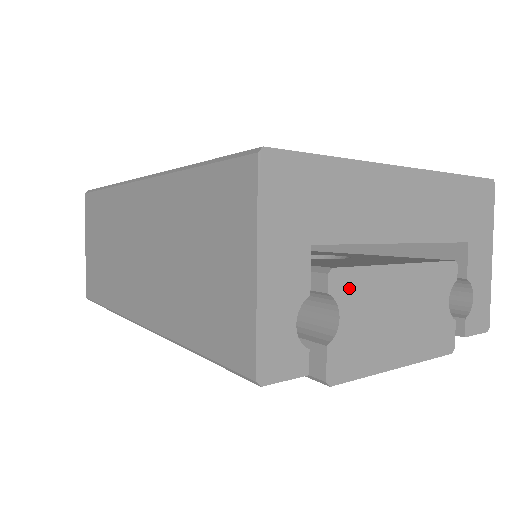
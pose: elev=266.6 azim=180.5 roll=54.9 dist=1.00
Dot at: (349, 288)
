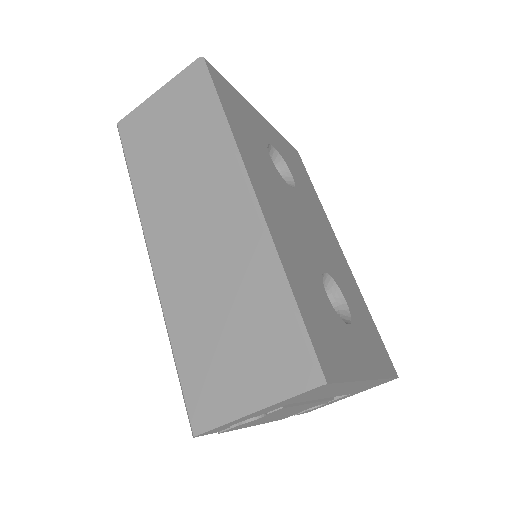
Dot at: (278, 412)
